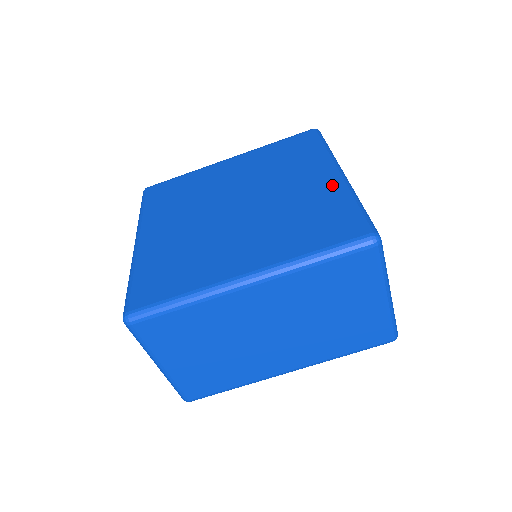
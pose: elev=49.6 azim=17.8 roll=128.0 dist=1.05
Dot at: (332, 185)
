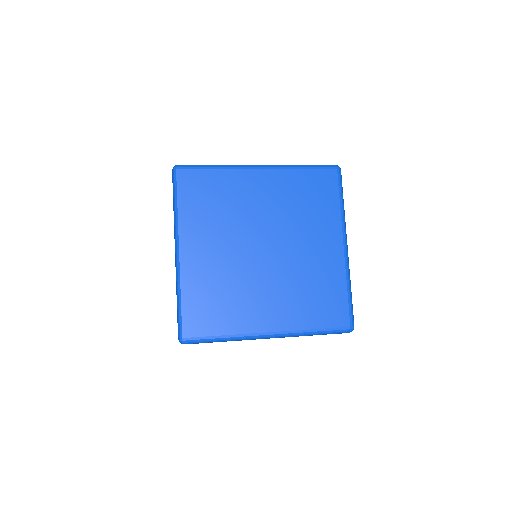
Dot at: (338, 262)
